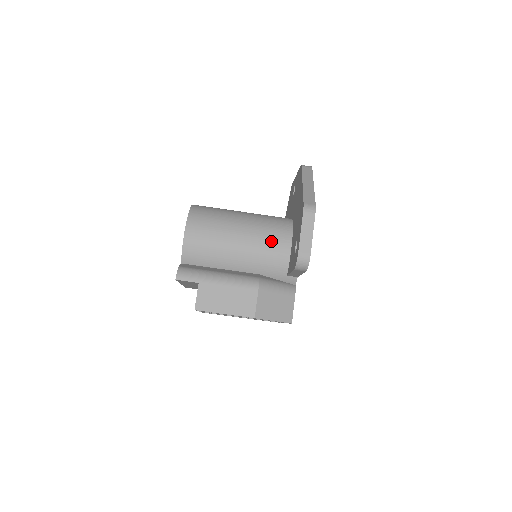
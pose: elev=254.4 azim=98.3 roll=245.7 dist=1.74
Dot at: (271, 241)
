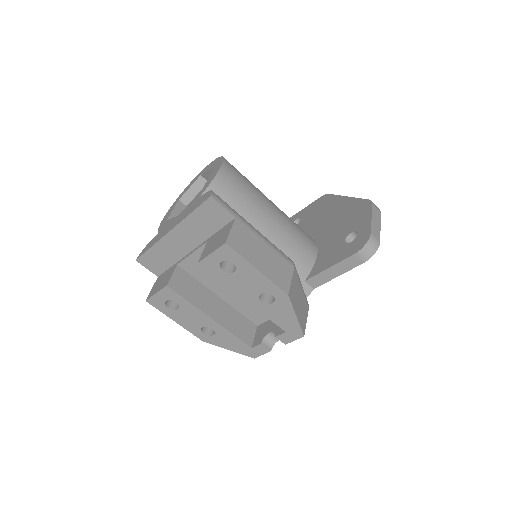
Dot at: (301, 235)
